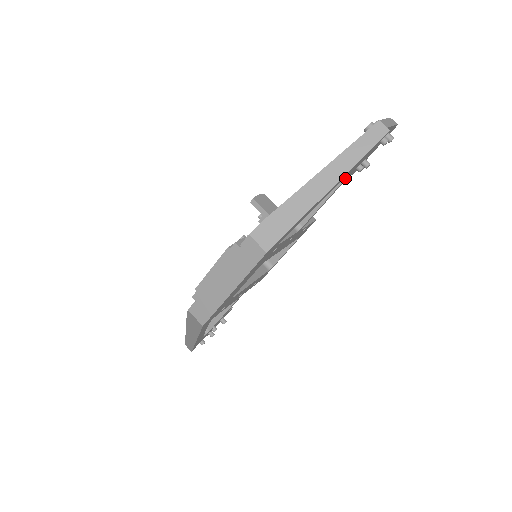
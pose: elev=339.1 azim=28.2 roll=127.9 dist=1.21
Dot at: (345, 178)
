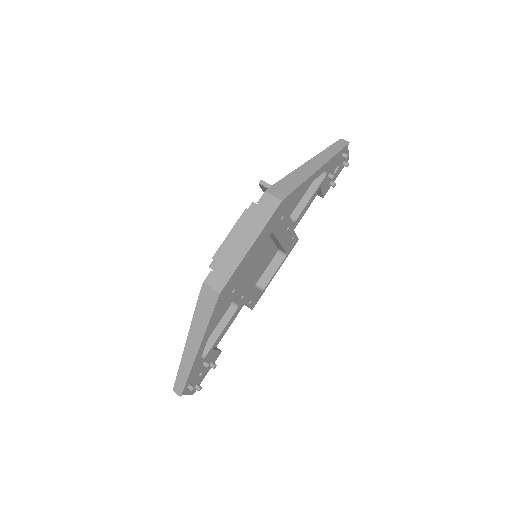
Dot at: (325, 176)
